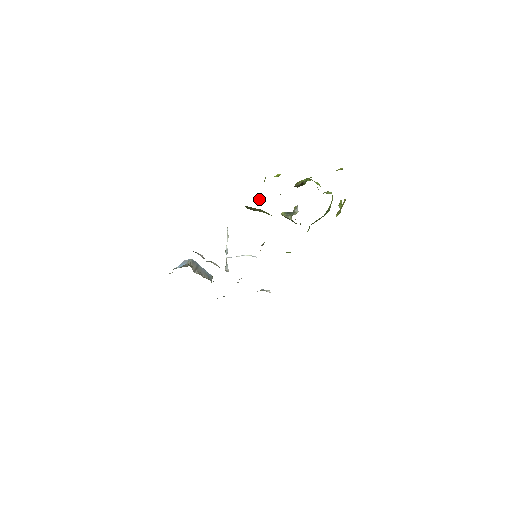
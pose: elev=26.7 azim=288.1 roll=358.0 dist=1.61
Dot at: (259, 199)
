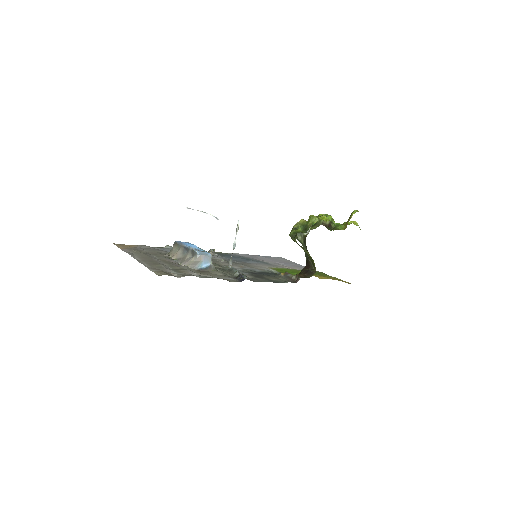
Dot at: (297, 227)
